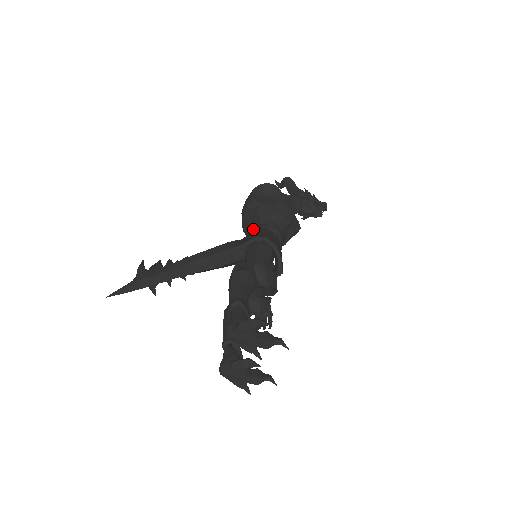
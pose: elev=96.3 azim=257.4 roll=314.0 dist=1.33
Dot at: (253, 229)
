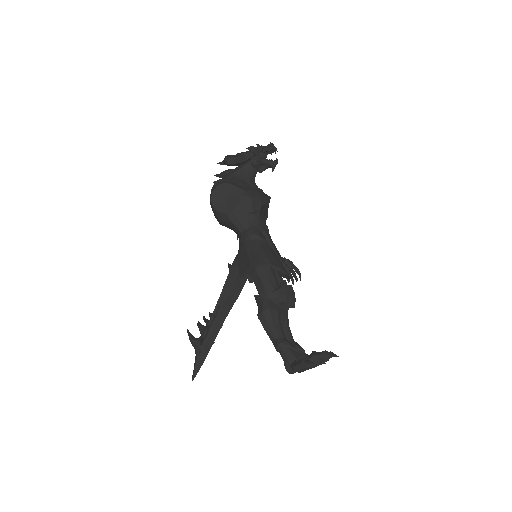
Dot at: occluded
